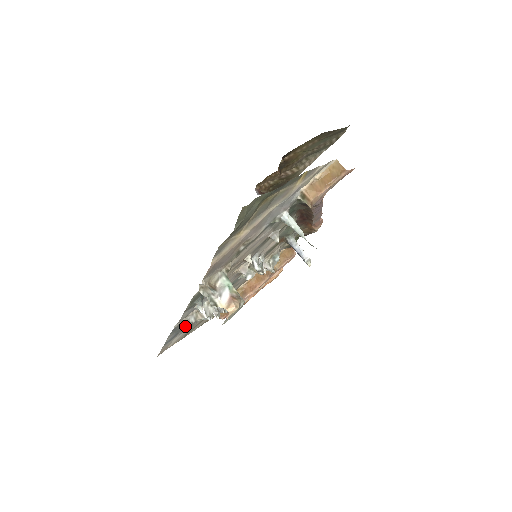
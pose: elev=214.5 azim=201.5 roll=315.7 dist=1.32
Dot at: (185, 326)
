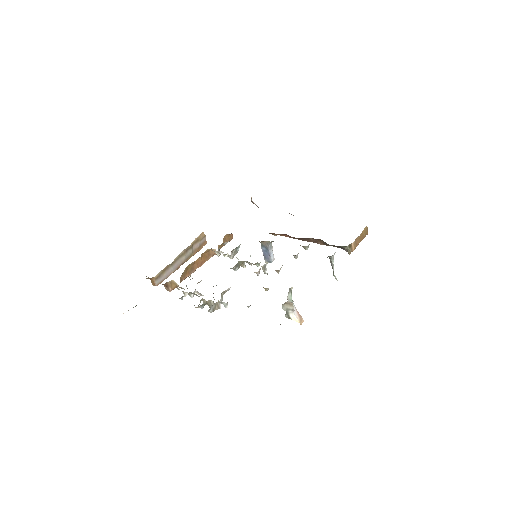
Dot at: occluded
